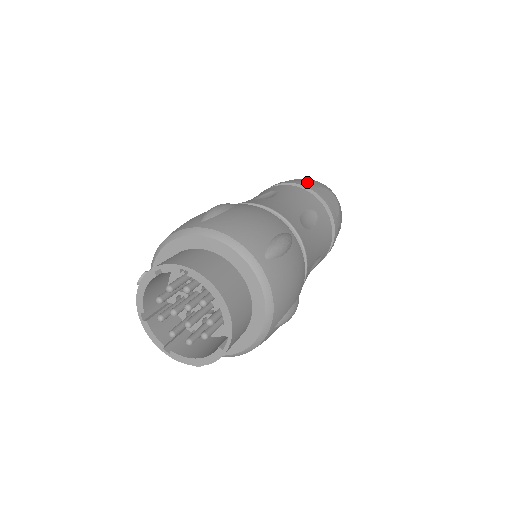
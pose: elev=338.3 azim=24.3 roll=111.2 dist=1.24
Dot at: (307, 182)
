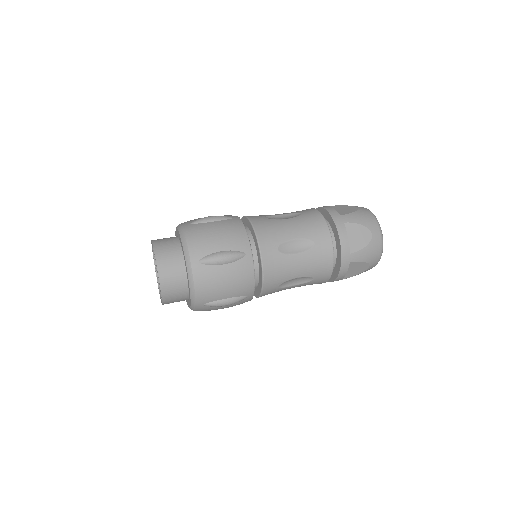
Dot at: (343, 214)
